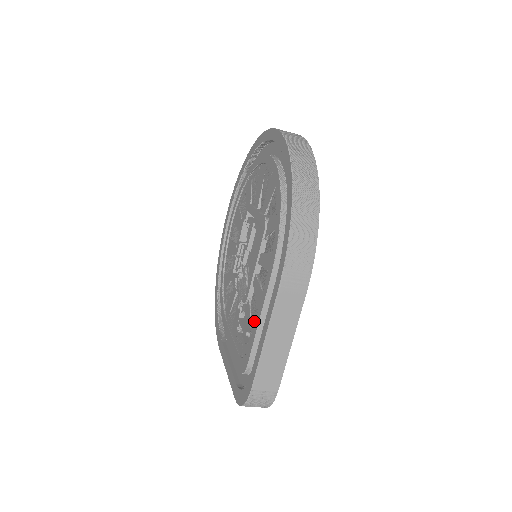
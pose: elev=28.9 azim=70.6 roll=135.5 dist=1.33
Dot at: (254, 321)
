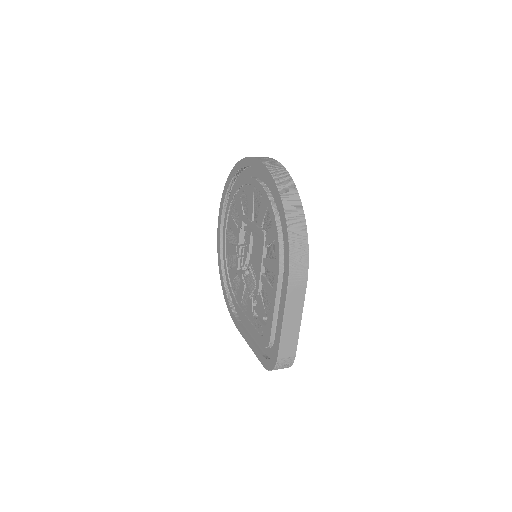
Dot at: (269, 309)
